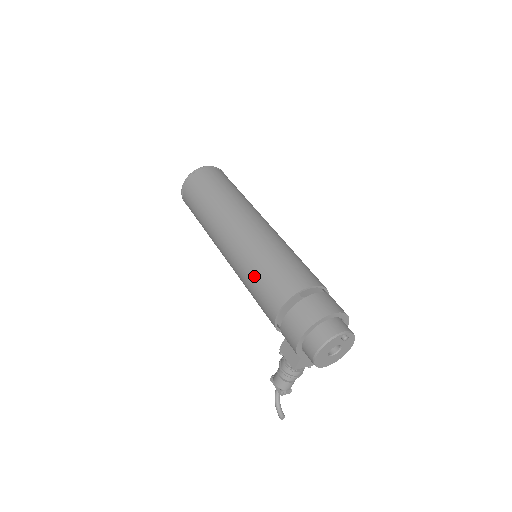
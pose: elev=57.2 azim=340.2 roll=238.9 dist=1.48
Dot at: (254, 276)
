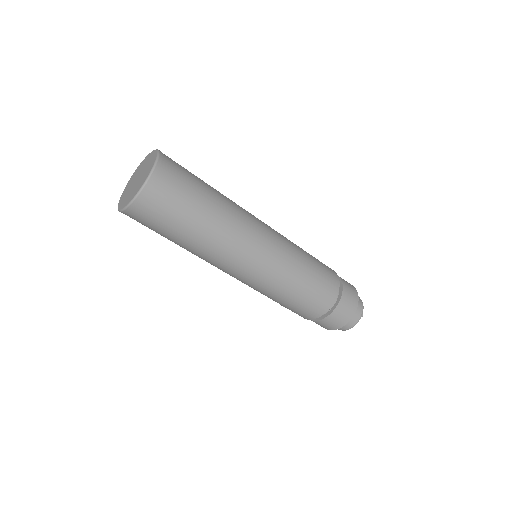
Dot at: (279, 301)
